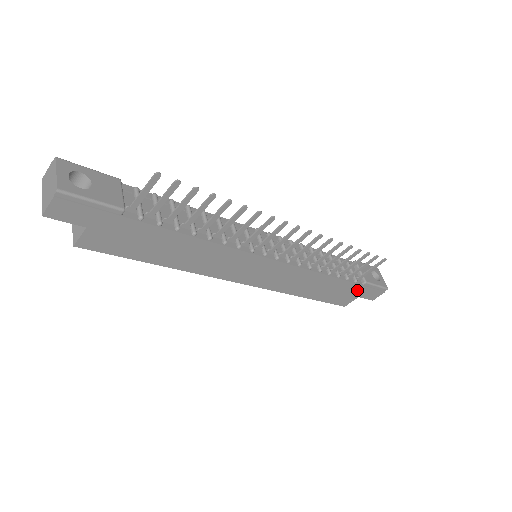
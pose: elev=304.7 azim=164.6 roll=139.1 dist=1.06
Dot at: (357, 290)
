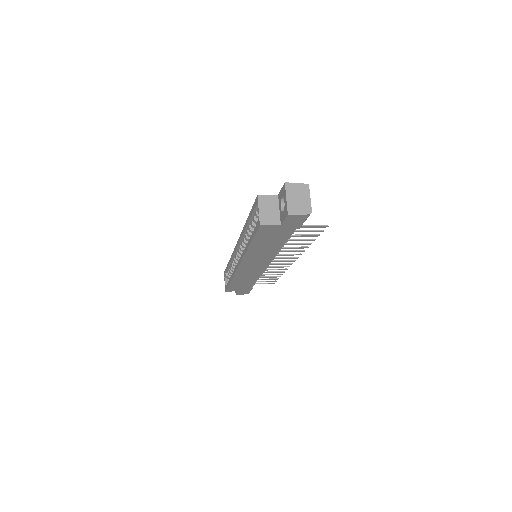
Dot at: (245, 289)
